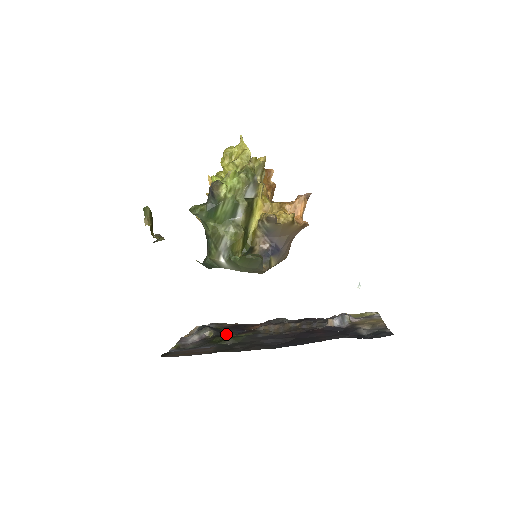
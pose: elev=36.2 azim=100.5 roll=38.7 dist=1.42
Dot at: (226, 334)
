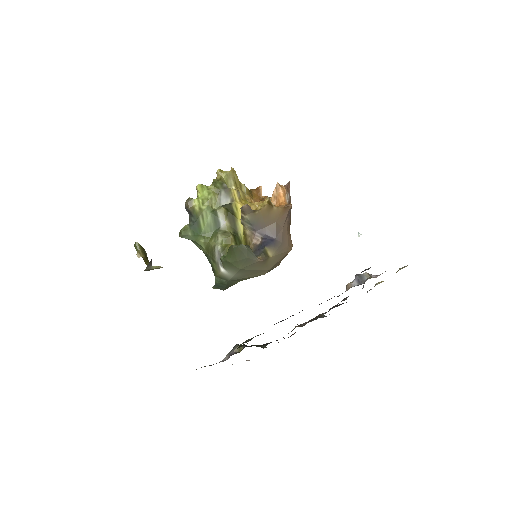
Dot at: (258, 346)
